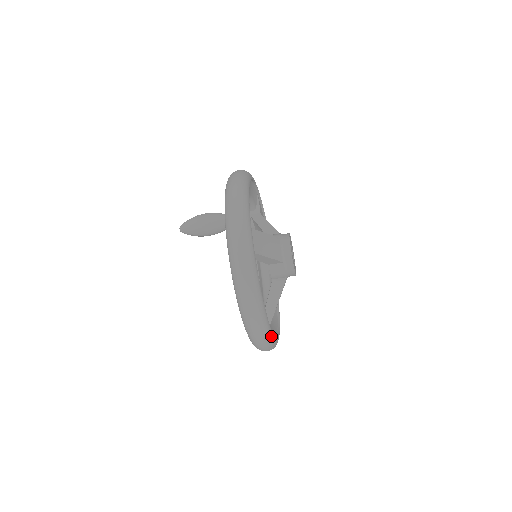
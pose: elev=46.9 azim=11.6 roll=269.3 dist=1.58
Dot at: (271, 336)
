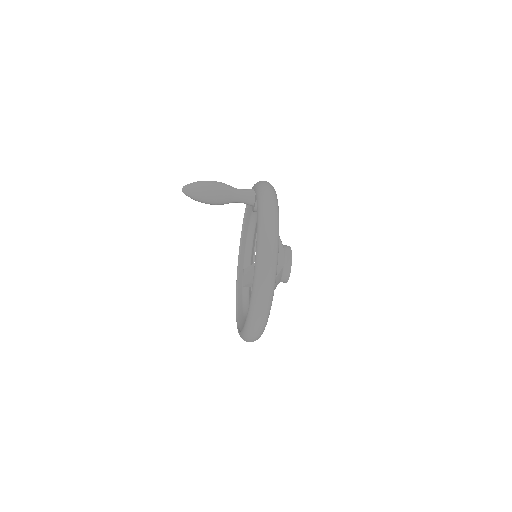
Dot at: occluded
